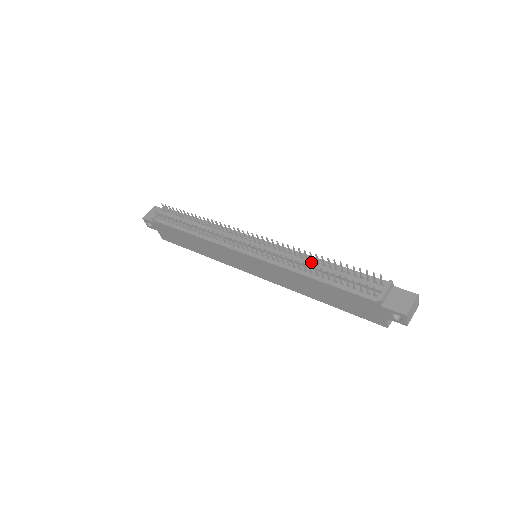
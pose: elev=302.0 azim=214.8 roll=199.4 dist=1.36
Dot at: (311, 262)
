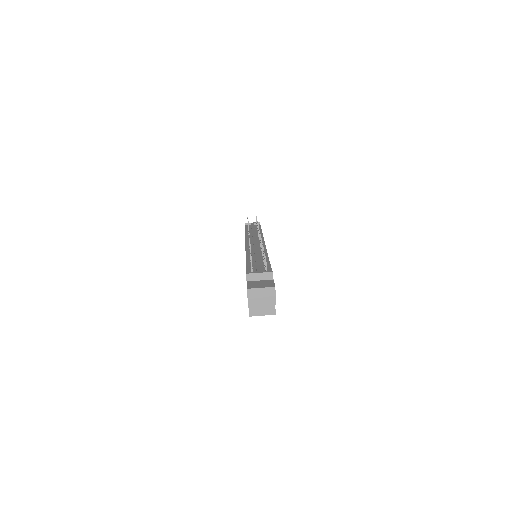
Dot at: (261, 256)
